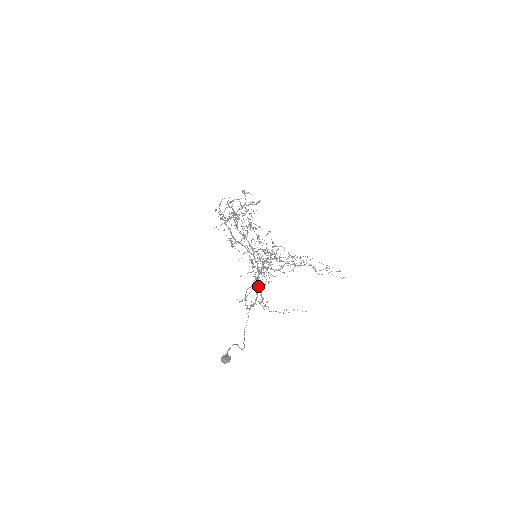
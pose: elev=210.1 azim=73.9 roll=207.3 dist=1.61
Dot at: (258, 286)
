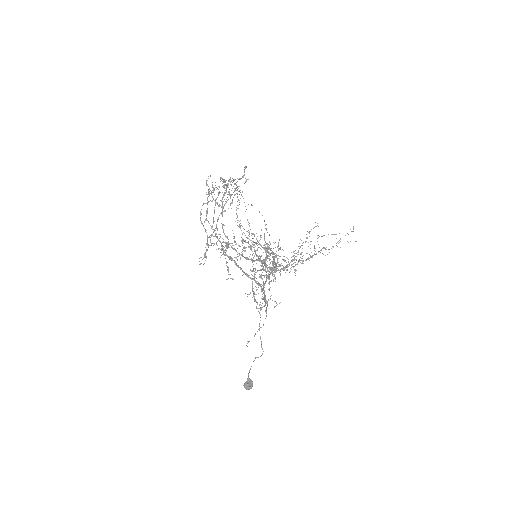
Dot at: (265, 297)
